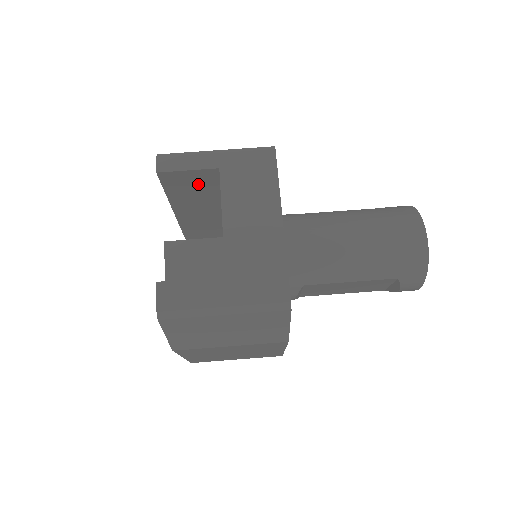
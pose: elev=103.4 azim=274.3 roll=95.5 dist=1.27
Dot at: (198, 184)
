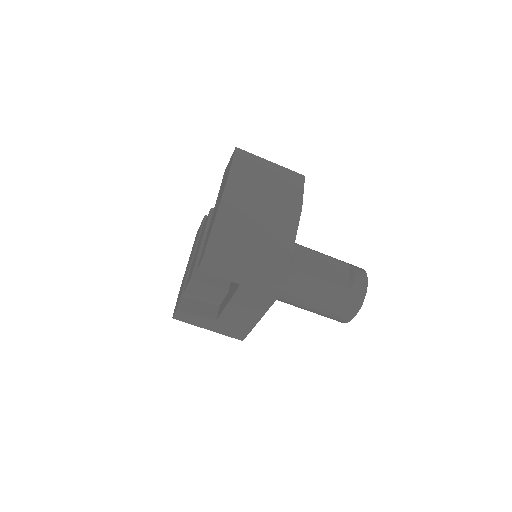
Dot at: occluded
